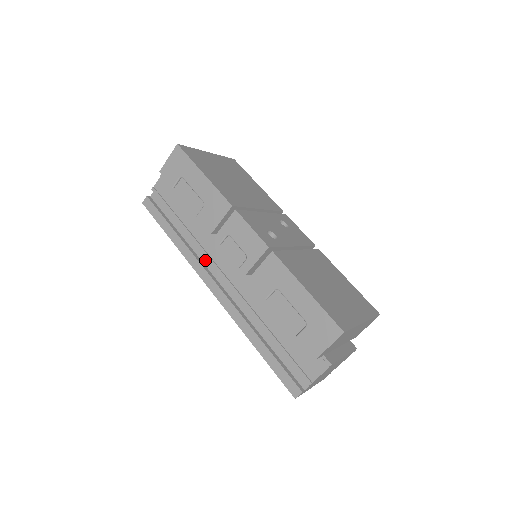
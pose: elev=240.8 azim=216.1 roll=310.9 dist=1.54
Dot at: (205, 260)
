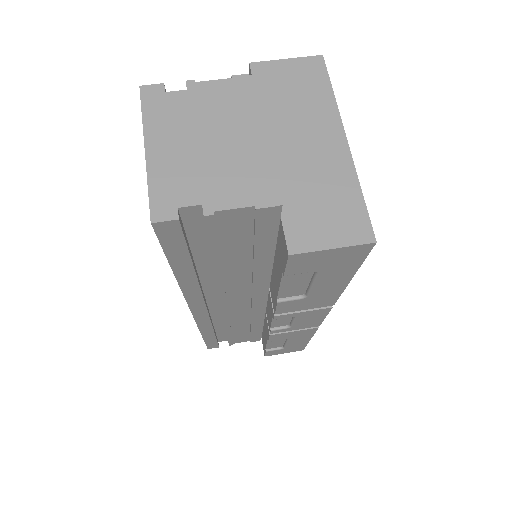
Dot at: occluded
